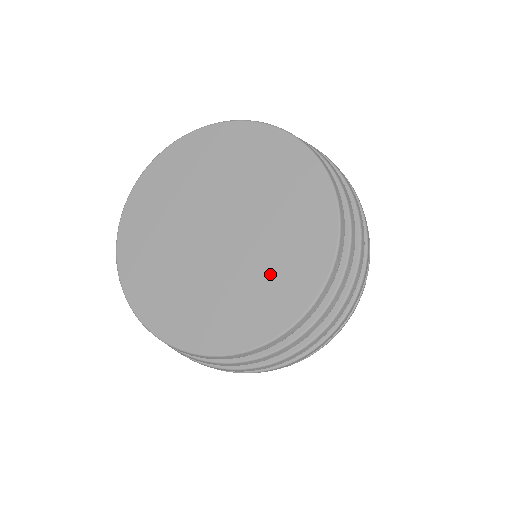
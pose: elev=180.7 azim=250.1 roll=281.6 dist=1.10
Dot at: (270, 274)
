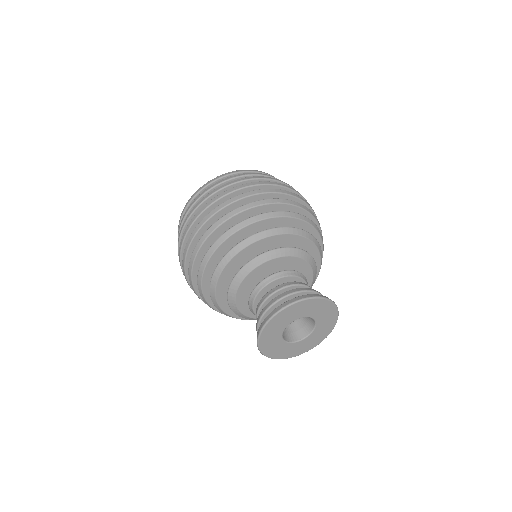
Dot at: occluded
